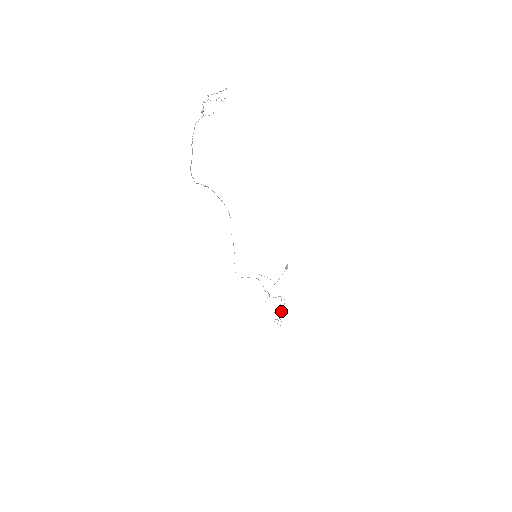
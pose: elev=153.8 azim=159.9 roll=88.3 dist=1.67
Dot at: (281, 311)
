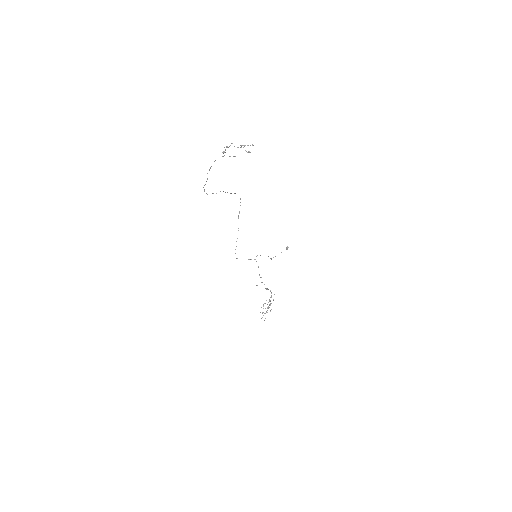
Dot at: (268, 307)
